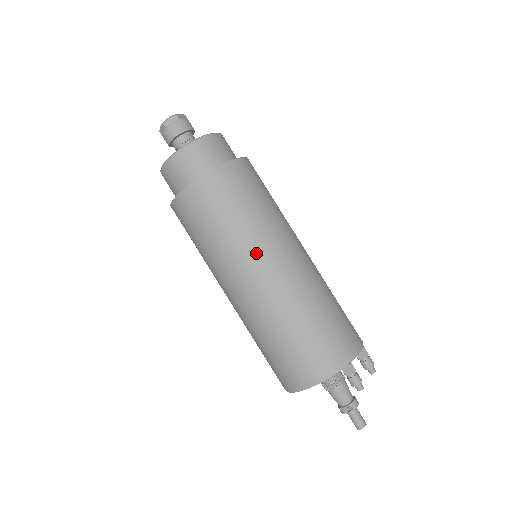
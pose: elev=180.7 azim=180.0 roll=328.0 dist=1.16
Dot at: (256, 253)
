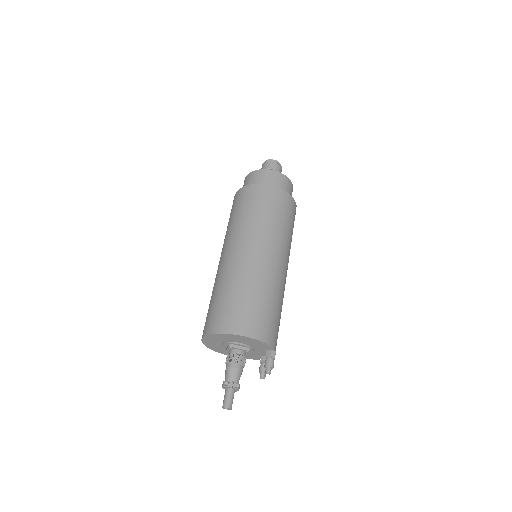
Dot at: (286, 251)
